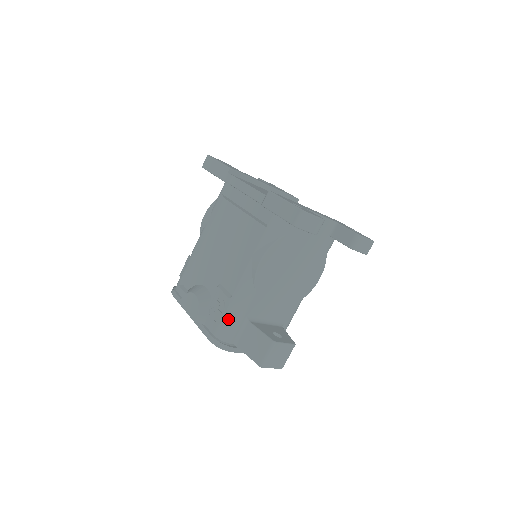
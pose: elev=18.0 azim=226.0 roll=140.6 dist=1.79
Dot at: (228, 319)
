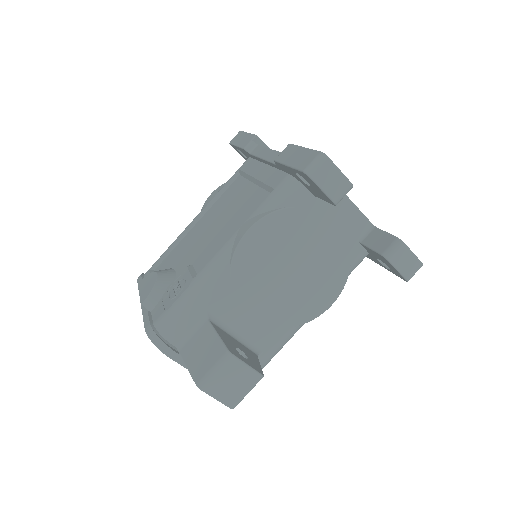
Dot at: (180, 305)
